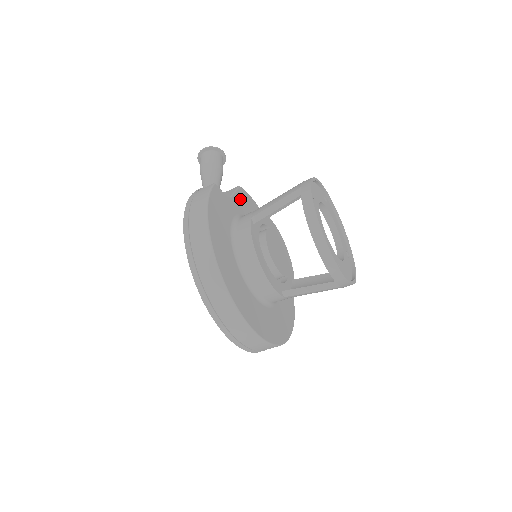
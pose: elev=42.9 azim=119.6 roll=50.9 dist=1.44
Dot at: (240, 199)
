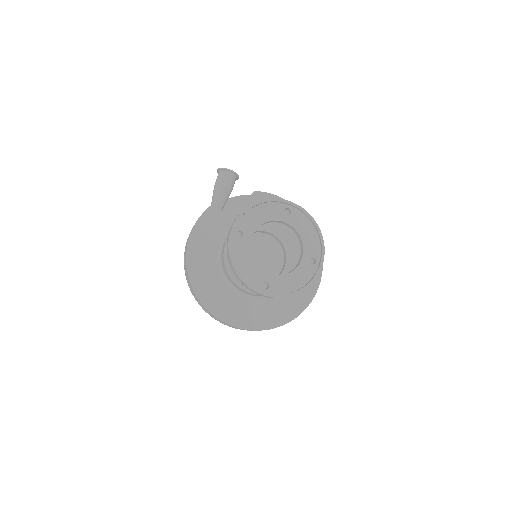
Dot at: occluded
